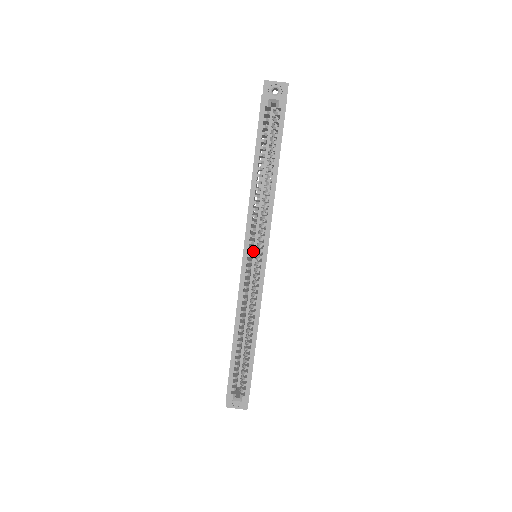
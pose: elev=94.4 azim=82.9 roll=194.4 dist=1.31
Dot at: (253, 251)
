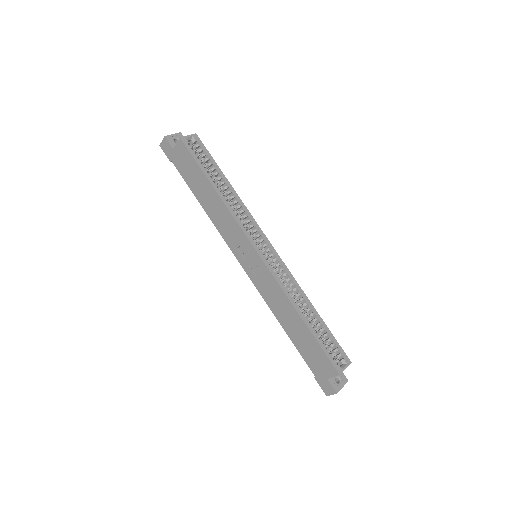
Dot at: occluded
